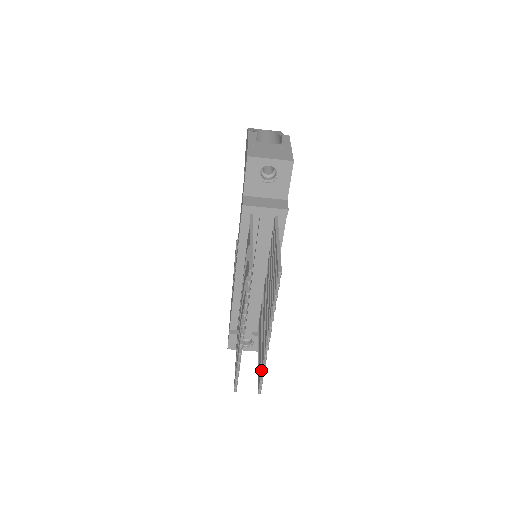
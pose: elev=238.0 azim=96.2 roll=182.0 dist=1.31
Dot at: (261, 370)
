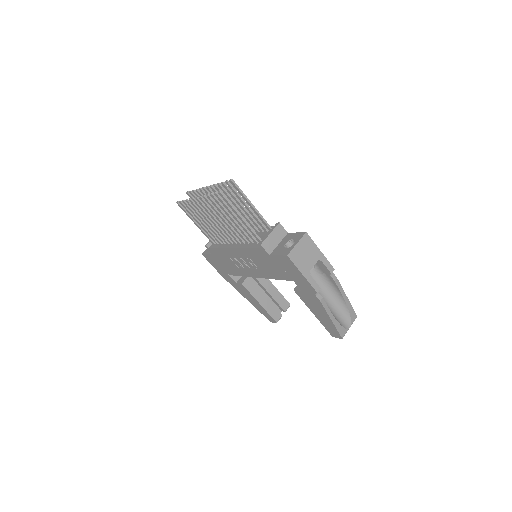
Dot at: (222, 186)
